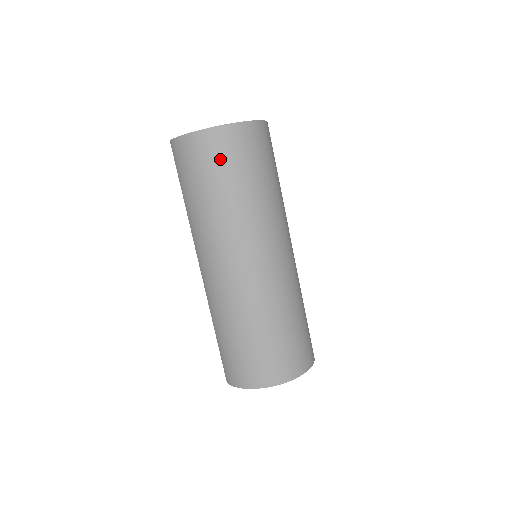
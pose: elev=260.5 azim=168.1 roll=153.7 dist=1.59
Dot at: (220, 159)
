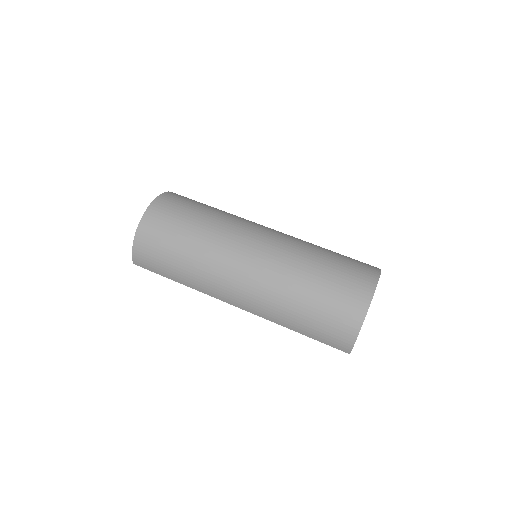
Dot at: (164, 229)
